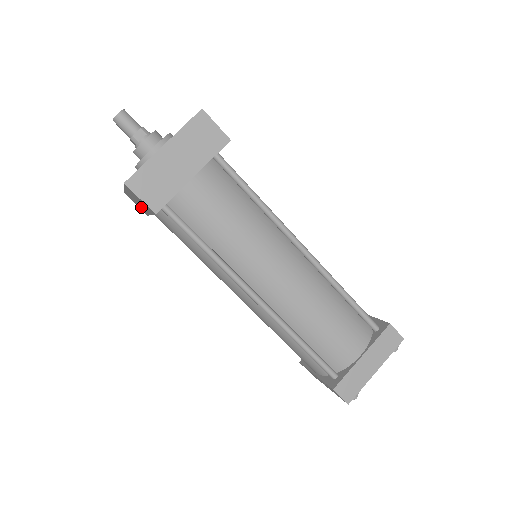
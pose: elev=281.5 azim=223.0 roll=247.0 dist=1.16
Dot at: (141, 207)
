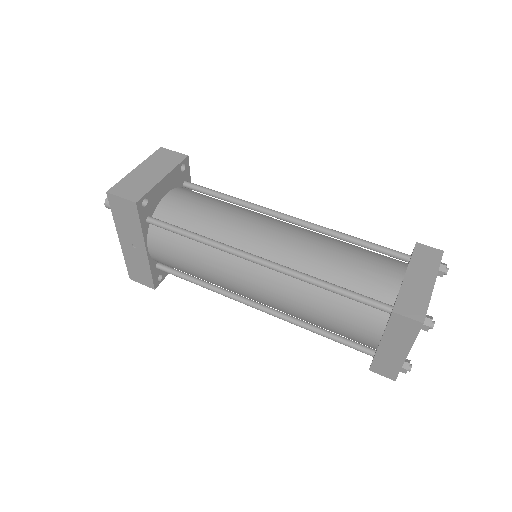
Dot at: (141, 264)
